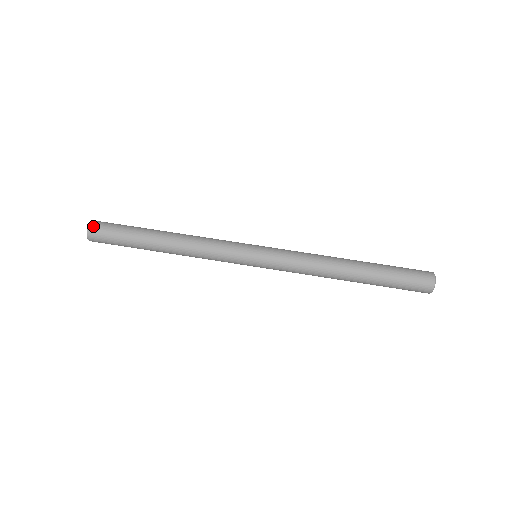
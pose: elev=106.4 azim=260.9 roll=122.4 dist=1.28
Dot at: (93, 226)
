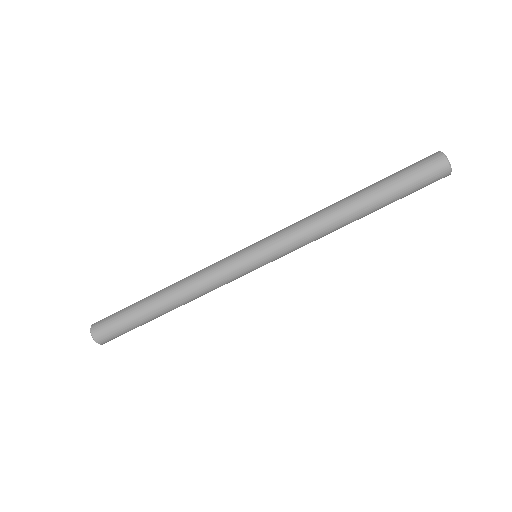
Dot at: (99, 339)
